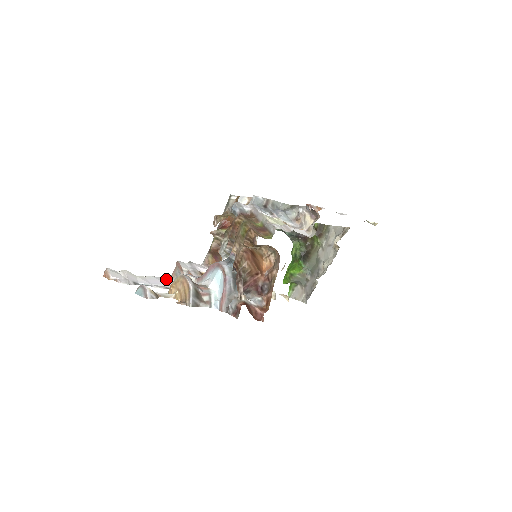
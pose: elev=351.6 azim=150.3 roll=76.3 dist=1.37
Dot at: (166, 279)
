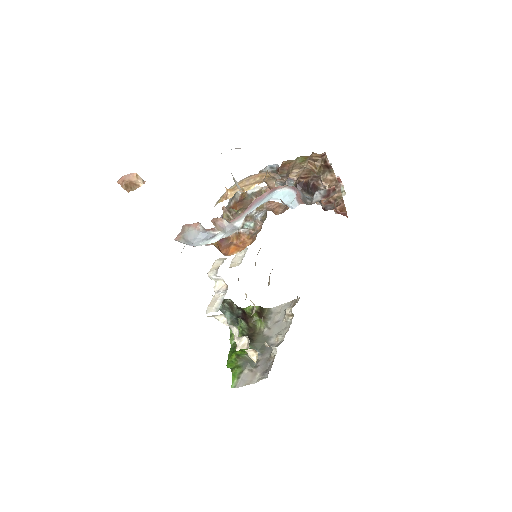
Dot at: occluded
